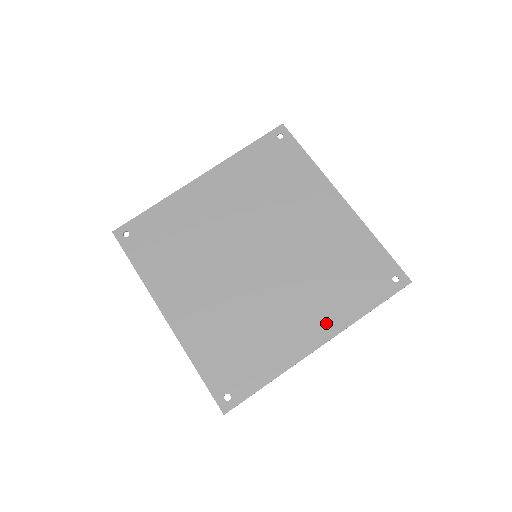
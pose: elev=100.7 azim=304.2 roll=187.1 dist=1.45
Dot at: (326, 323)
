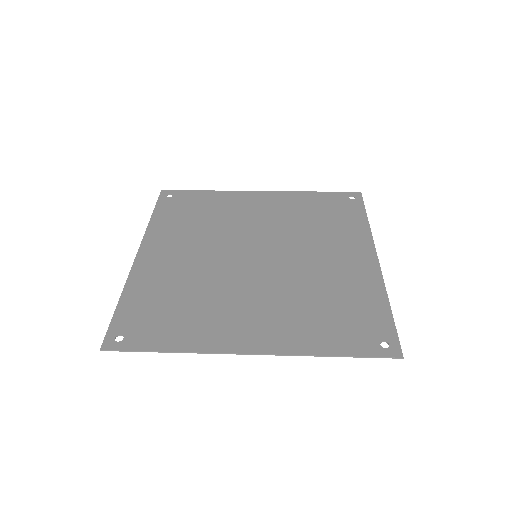
Dot at: (274, 338)
